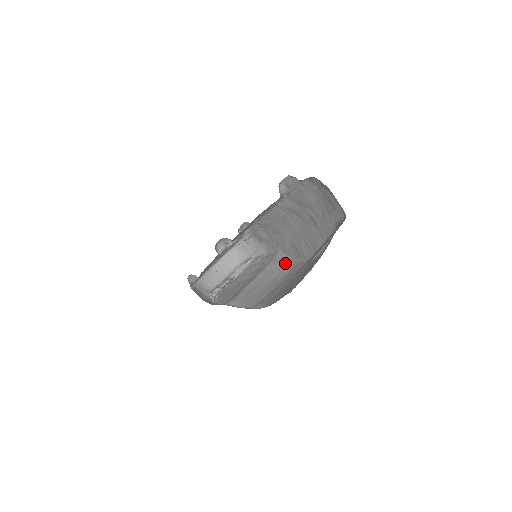
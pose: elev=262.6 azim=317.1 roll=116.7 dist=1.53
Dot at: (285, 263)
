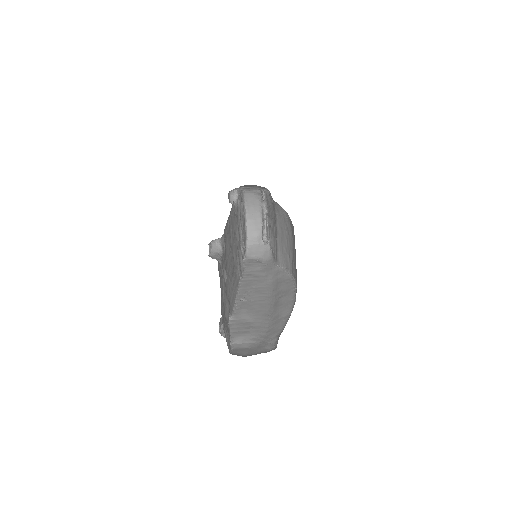
Dot at: (283, 214)
